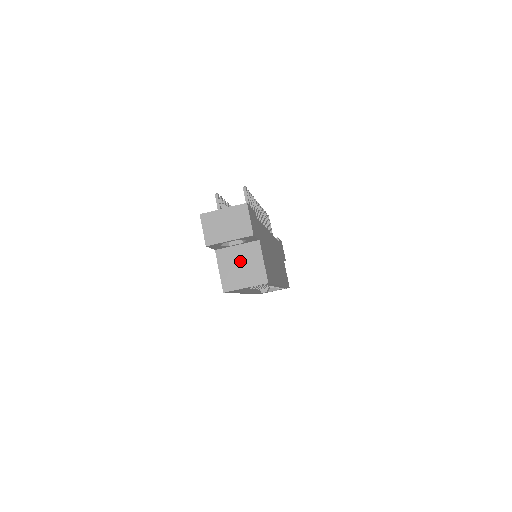
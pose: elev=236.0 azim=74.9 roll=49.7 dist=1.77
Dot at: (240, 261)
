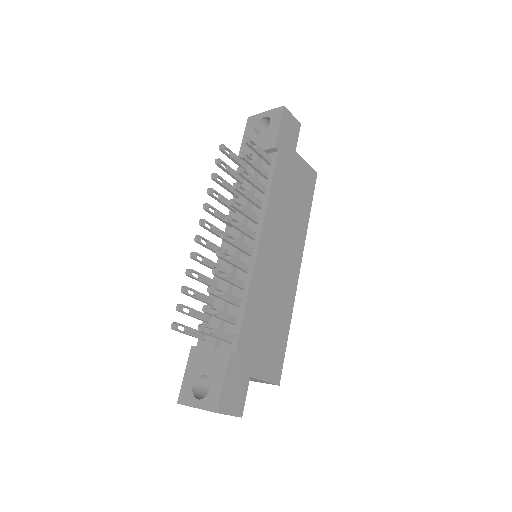
Dot at: occluded
